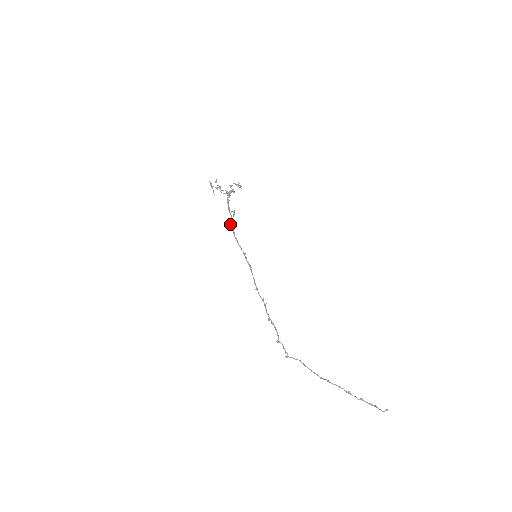
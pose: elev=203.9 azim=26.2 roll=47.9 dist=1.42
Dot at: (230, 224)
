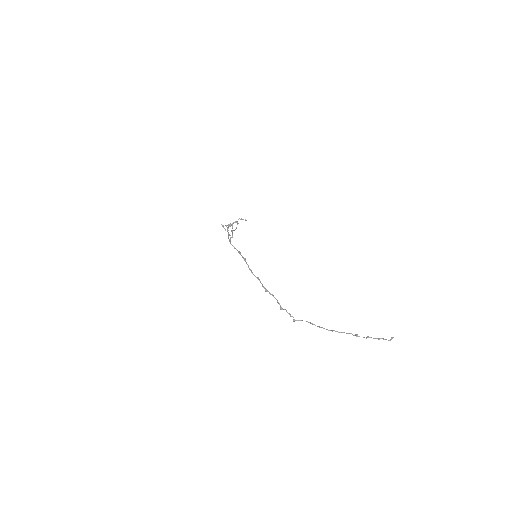
Dot at: (230, 239)
